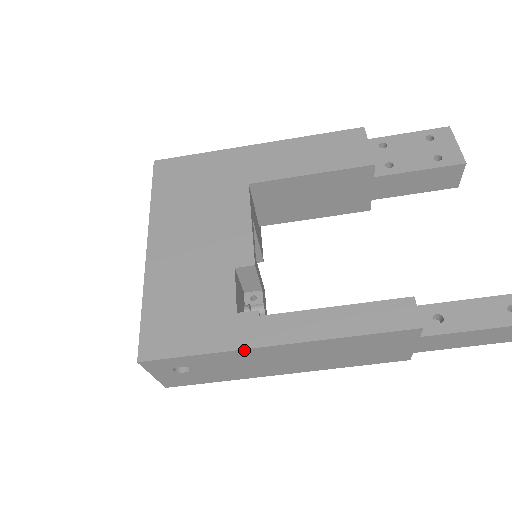
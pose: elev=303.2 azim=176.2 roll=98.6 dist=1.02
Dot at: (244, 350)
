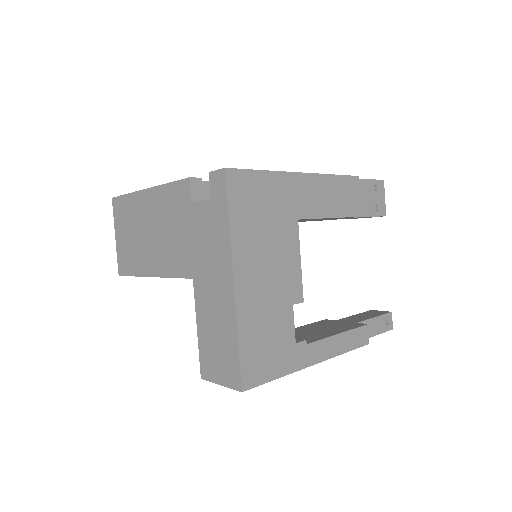
Dot at: (299, 370)
